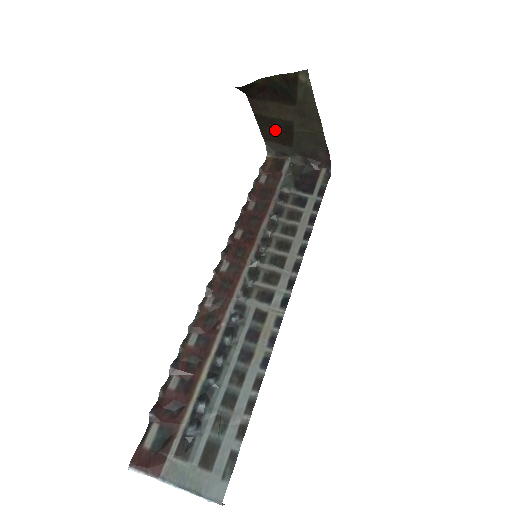
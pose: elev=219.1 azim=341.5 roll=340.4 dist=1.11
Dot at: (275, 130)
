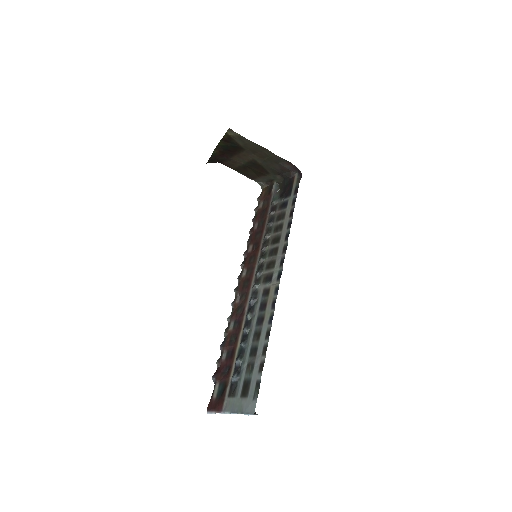
Dot at: (251, 170)
